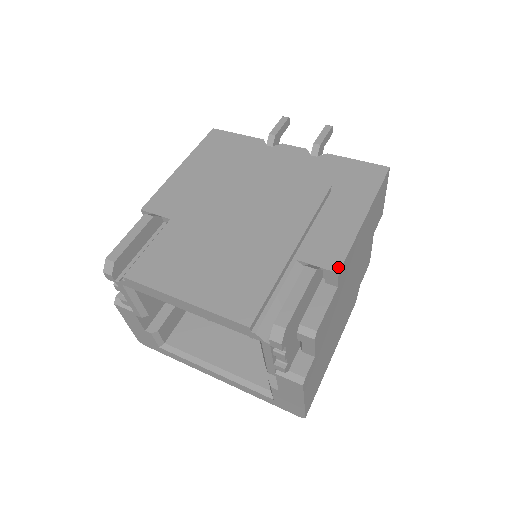
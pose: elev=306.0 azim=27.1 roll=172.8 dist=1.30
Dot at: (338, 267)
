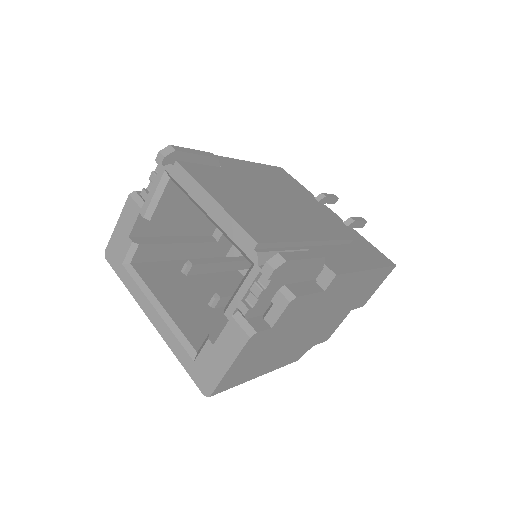
Dot at: (338, 272)
